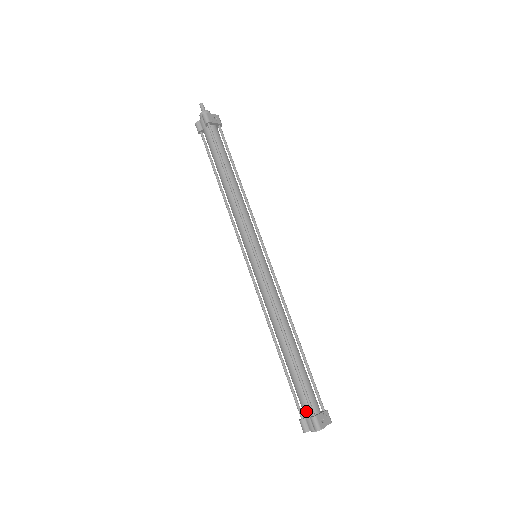
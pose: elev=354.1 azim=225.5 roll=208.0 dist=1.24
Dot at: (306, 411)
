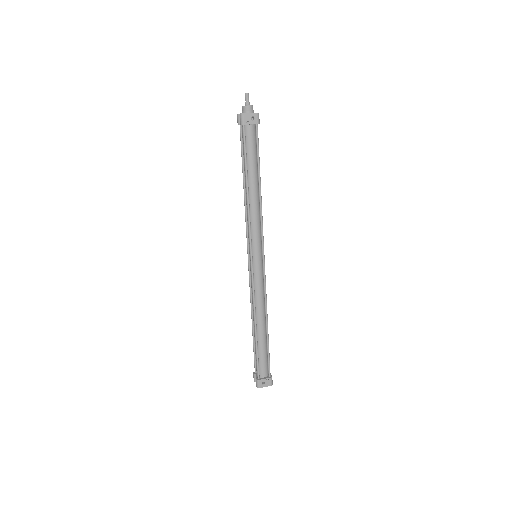
Dot at: occluded
